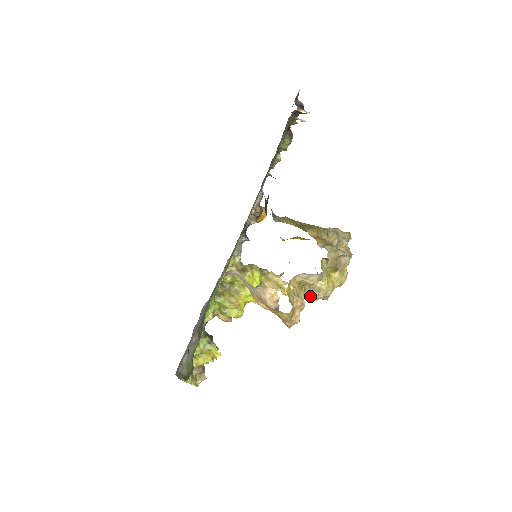
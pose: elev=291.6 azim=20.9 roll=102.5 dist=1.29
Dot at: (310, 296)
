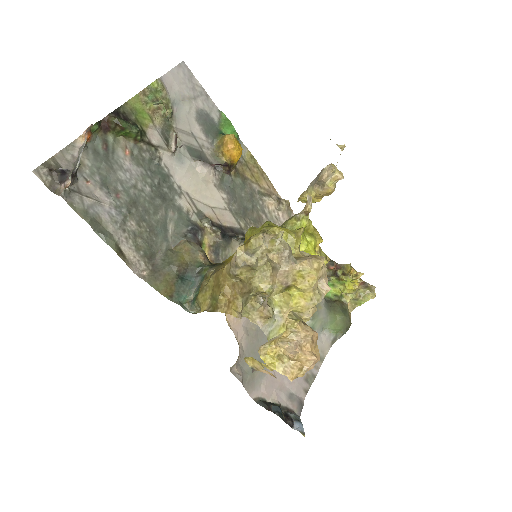
Dot at: occluded
